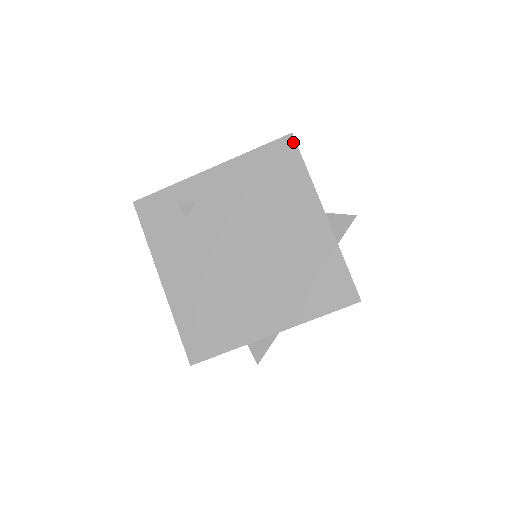
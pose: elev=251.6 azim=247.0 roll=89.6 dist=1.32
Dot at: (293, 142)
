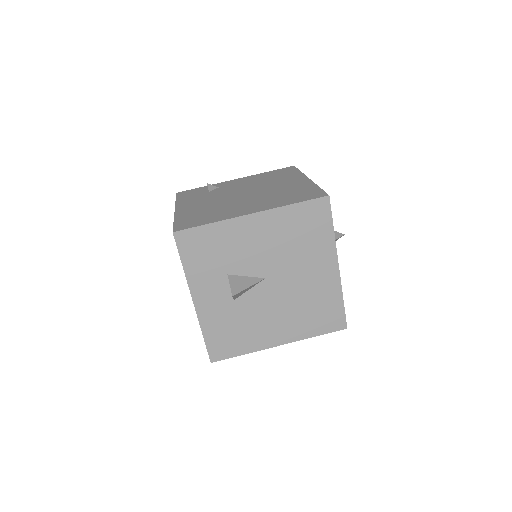
Dot at: (294, 167)
